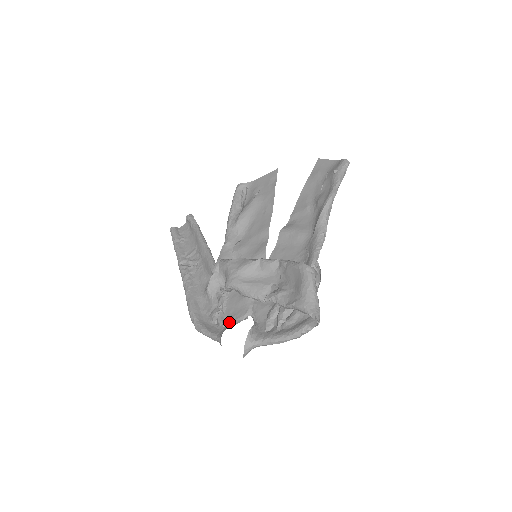
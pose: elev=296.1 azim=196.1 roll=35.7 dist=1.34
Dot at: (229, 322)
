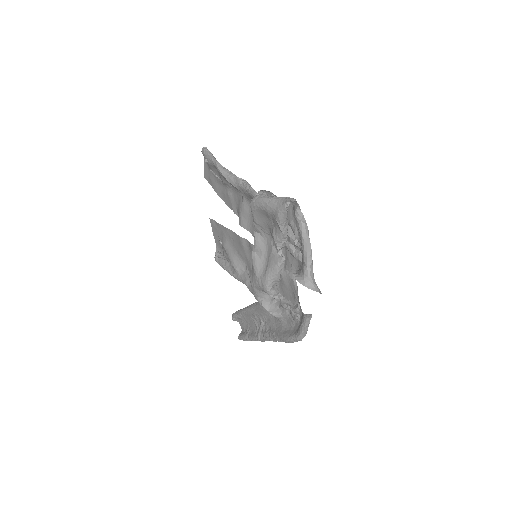
Dot at: (297, 301)
